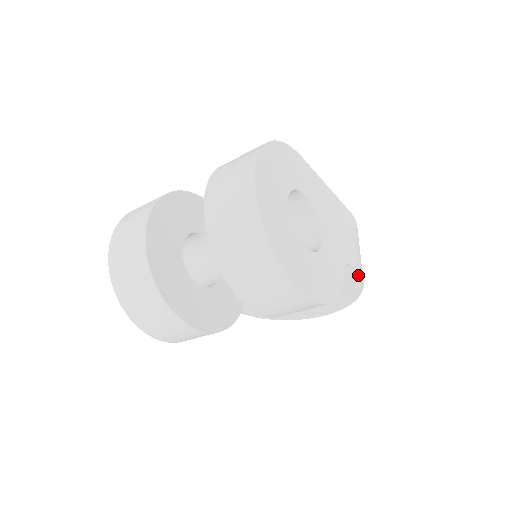
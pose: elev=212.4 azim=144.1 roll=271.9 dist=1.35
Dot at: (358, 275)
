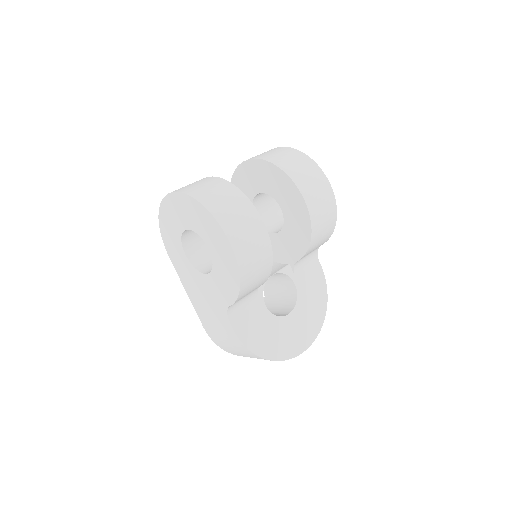
Dot at: (323, 275)
